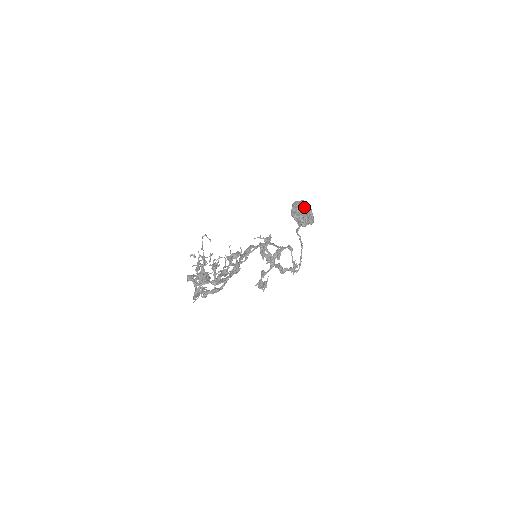
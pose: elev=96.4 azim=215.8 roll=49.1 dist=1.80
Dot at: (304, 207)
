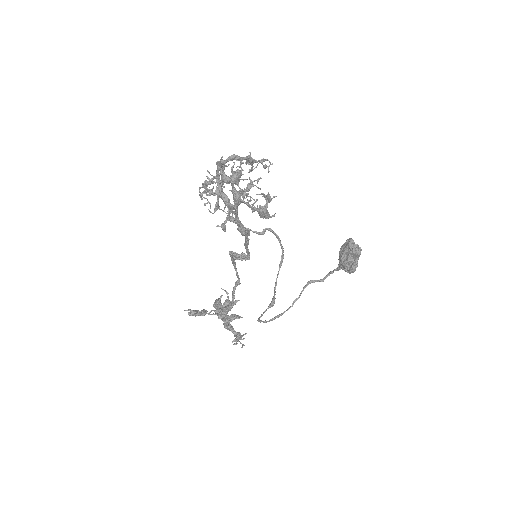
Dot at: occluded
